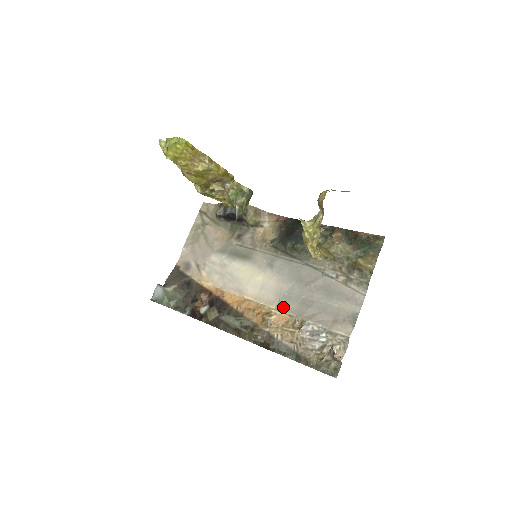
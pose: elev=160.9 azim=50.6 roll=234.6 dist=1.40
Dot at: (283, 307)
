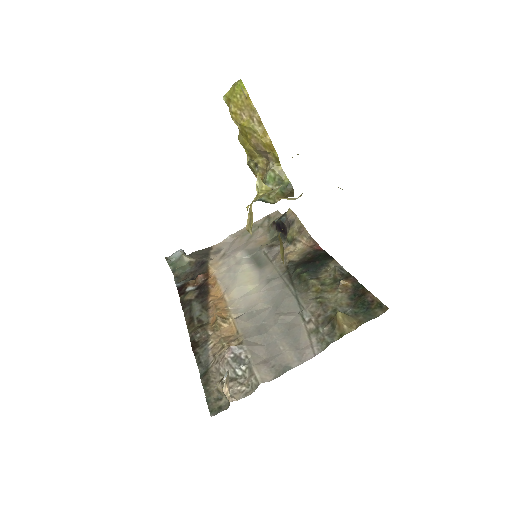
Dot at: (240, 320)
